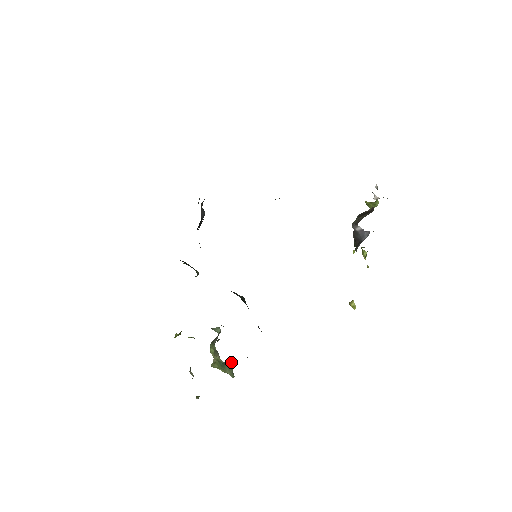
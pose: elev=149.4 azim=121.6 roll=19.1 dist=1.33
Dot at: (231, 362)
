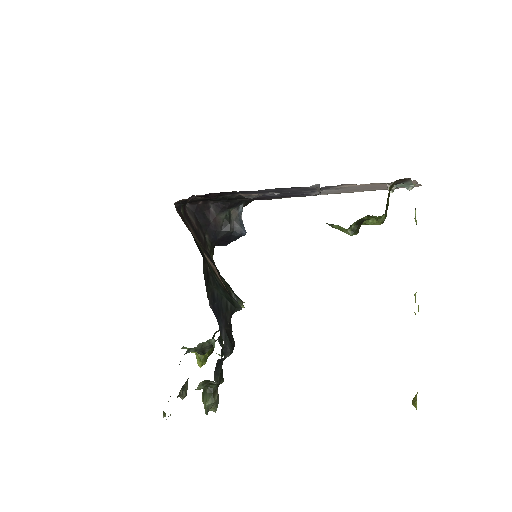
Dot at: (213, 393)
